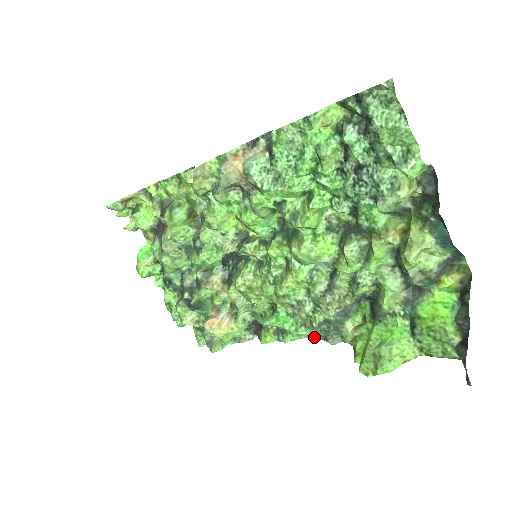
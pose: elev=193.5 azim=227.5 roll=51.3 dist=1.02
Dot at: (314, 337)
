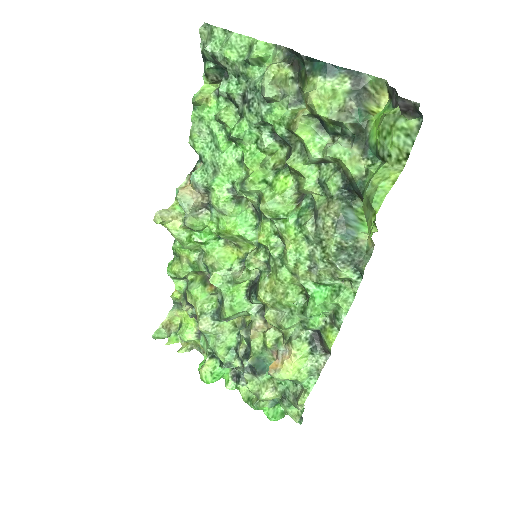
Dot at: (353, 284)
